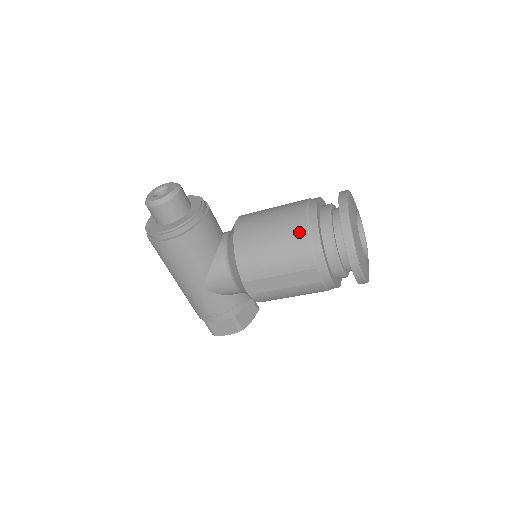
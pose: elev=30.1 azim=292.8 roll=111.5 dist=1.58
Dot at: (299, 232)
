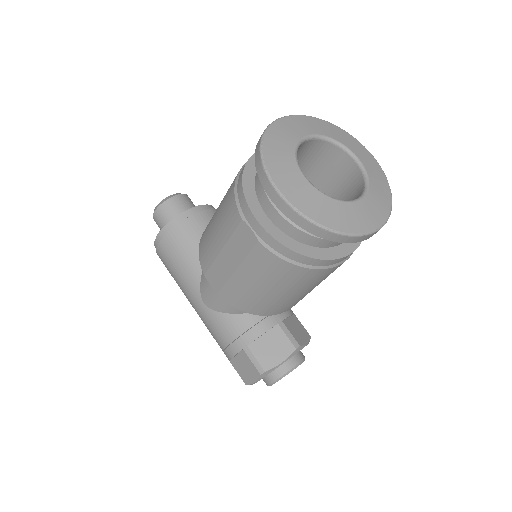
Dot at: occluded
